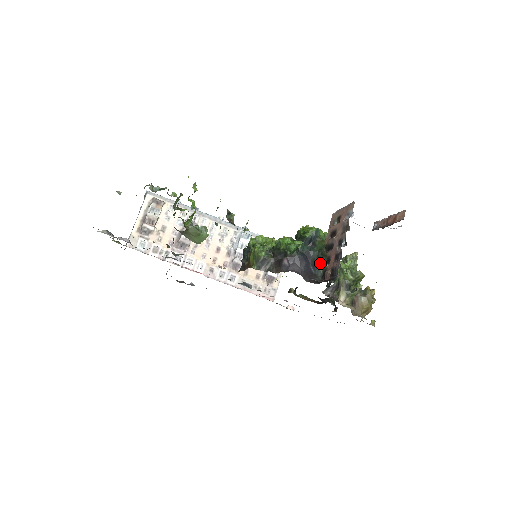
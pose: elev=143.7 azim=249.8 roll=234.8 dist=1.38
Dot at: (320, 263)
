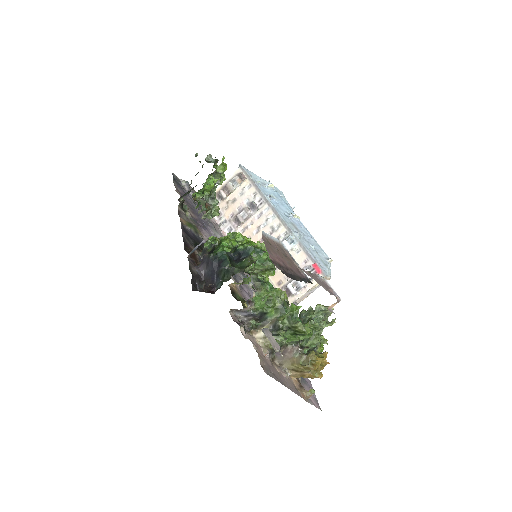
Dot at: (224, 277)
